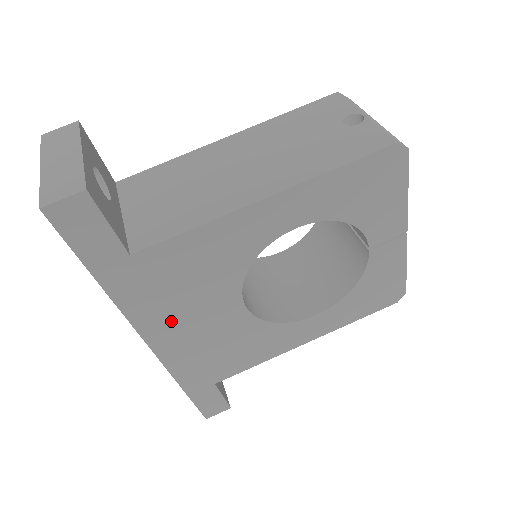
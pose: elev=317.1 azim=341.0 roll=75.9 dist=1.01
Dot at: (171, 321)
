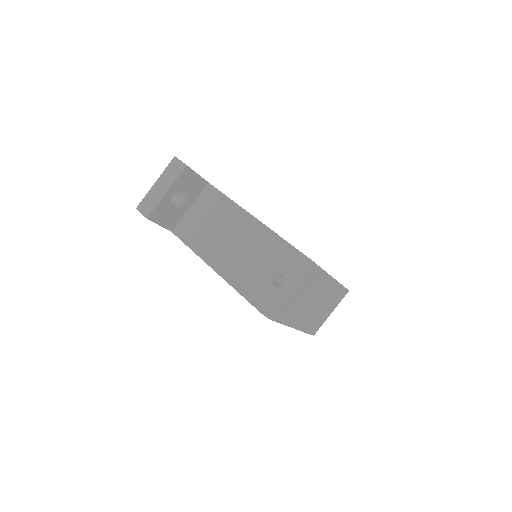
Dot at: occluded
